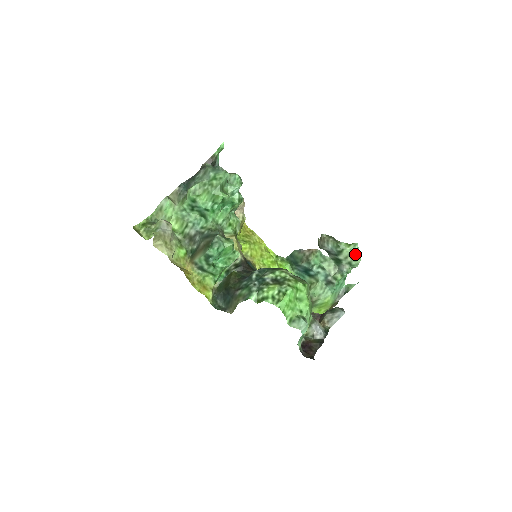
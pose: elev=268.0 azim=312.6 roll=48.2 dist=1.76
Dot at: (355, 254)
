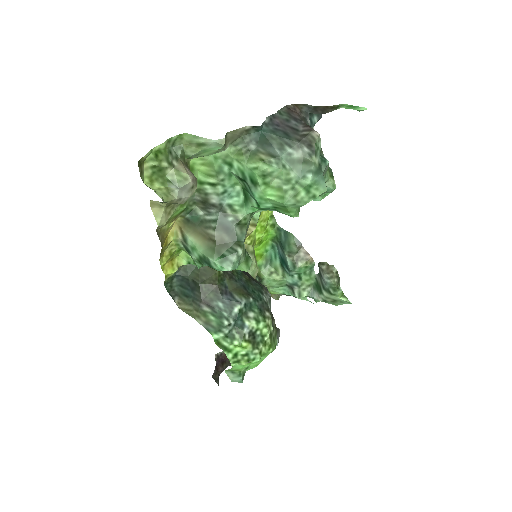
Dot at: (338, 302)
